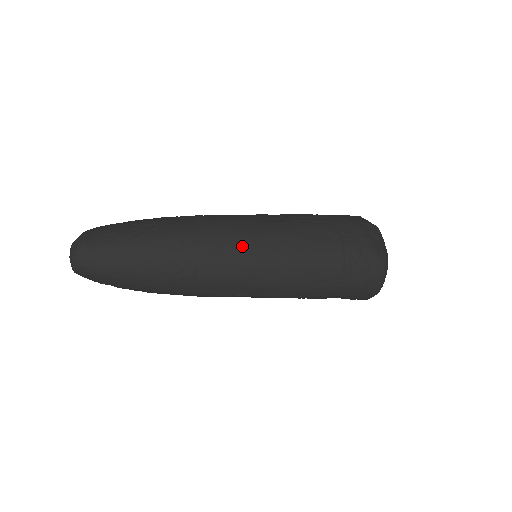
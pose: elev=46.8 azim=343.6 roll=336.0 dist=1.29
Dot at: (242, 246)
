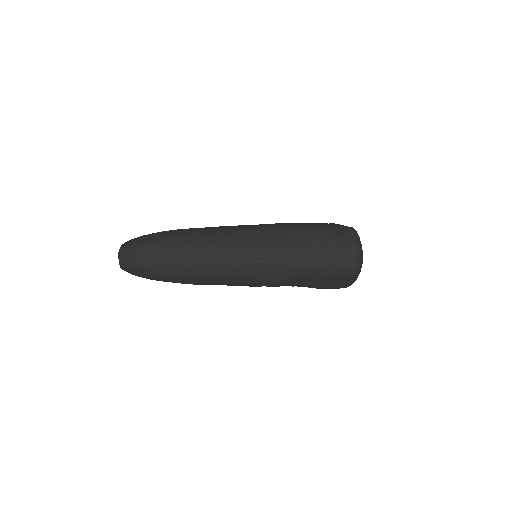
Dot at: (237, 226)
